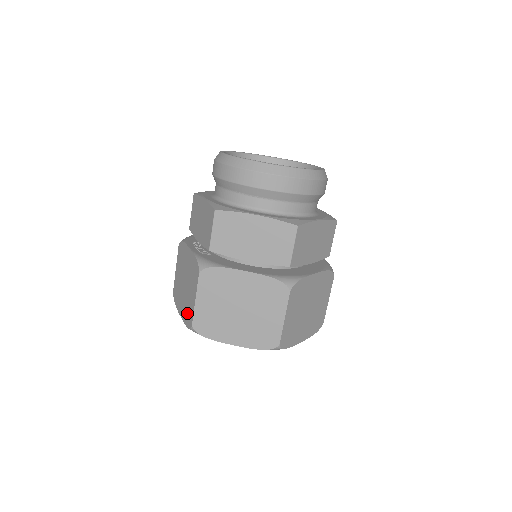
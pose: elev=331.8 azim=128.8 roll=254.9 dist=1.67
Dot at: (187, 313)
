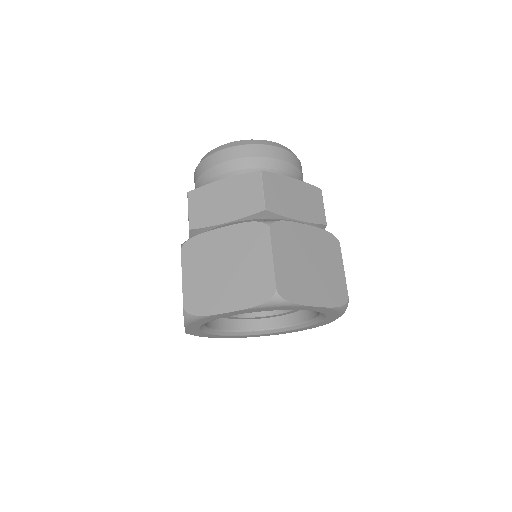
Dot at: (253, 289)
